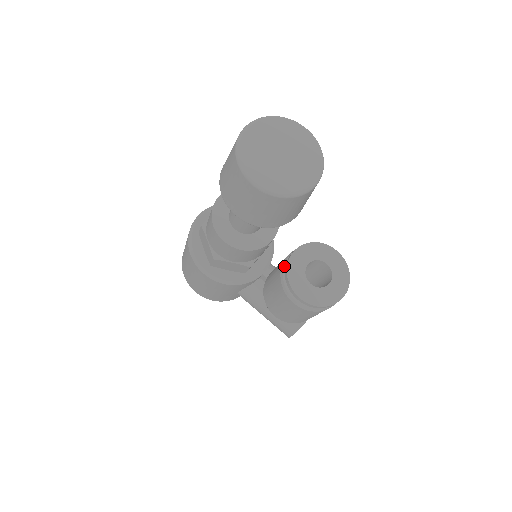
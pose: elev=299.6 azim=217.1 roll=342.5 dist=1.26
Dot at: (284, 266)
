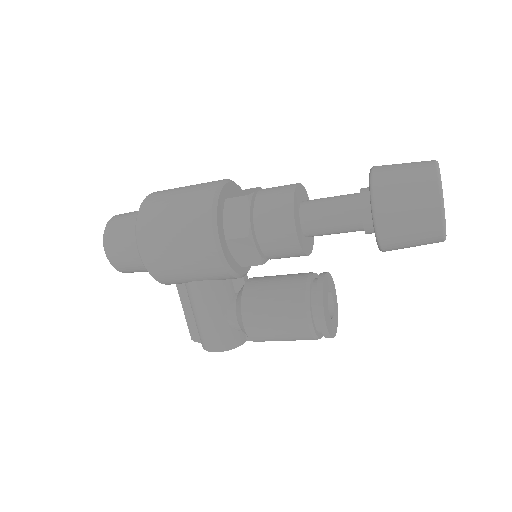
Dot at: (311, 282)
